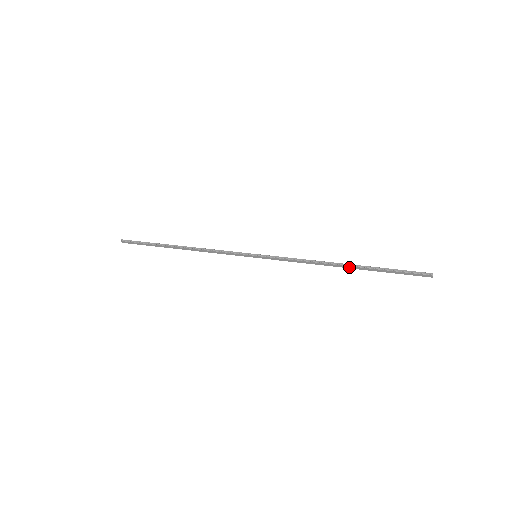
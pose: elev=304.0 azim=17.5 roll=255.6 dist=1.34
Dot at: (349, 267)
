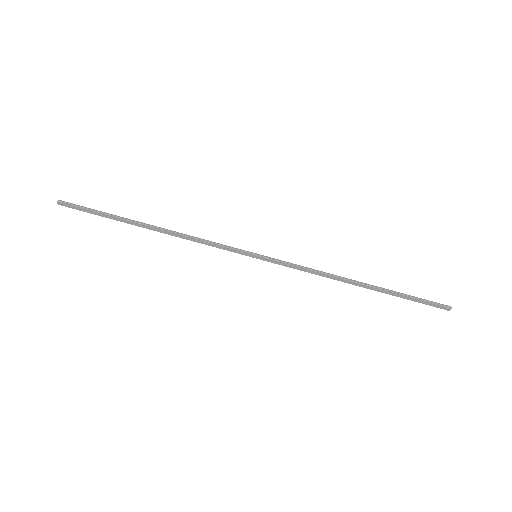
Dot at: (366, 287)
